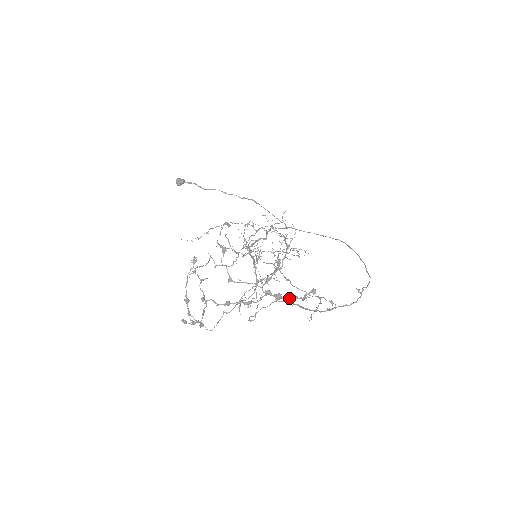
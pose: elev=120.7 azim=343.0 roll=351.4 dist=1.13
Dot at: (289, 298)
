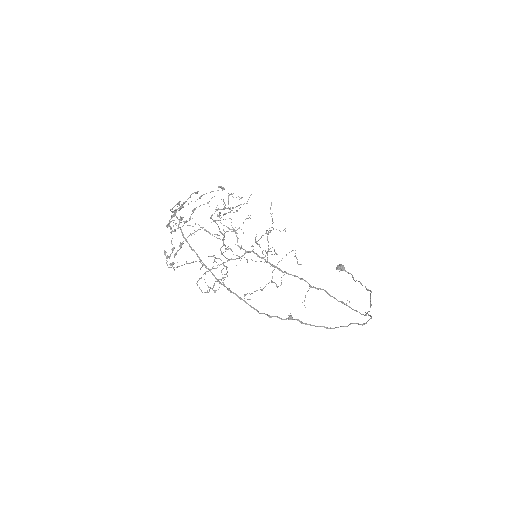
Dot at: occluded
